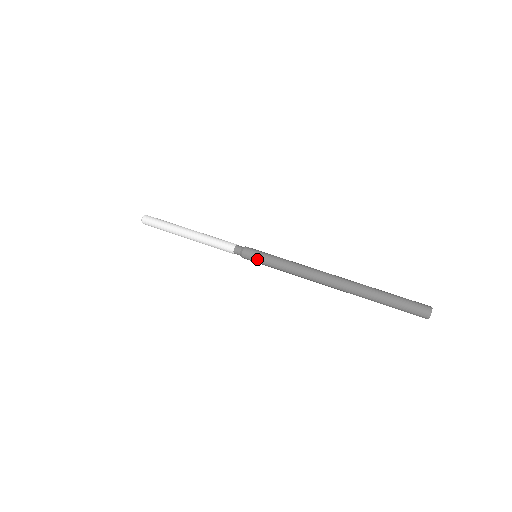
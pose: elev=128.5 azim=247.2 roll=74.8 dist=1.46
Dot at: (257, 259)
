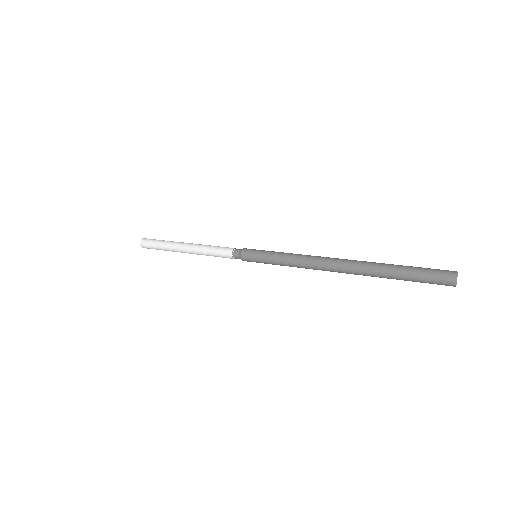
Dot at: (257, 256)
